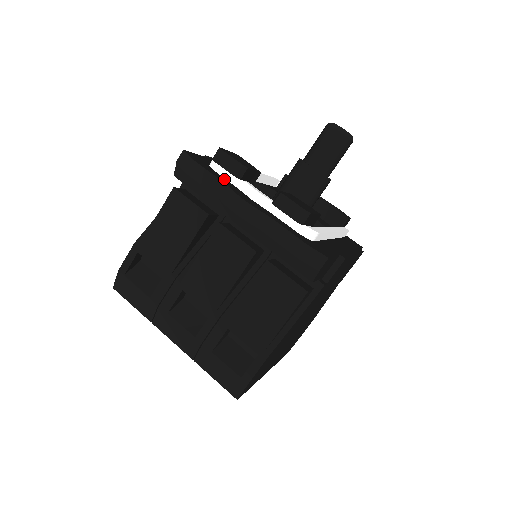
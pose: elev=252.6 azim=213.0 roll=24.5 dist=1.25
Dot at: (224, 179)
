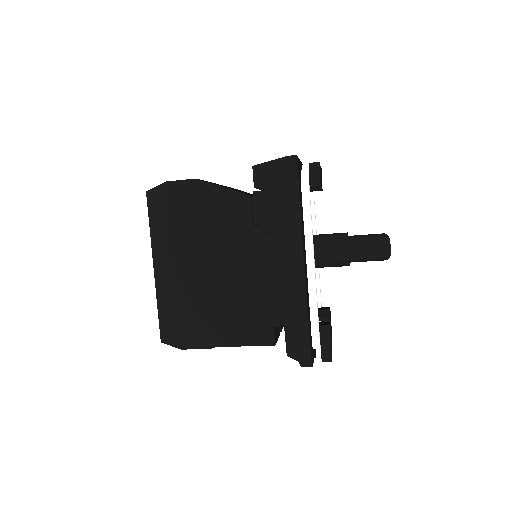
Dot at: occluded
